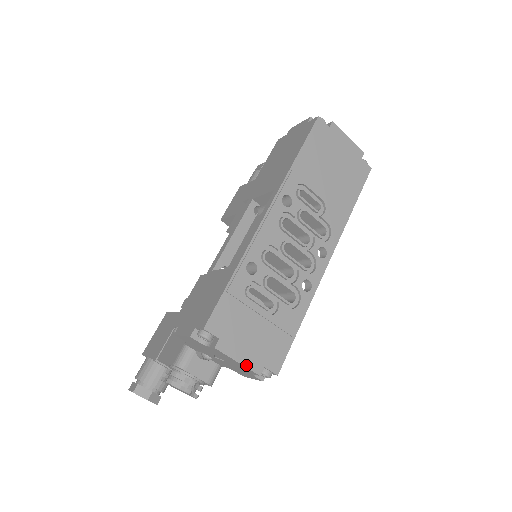
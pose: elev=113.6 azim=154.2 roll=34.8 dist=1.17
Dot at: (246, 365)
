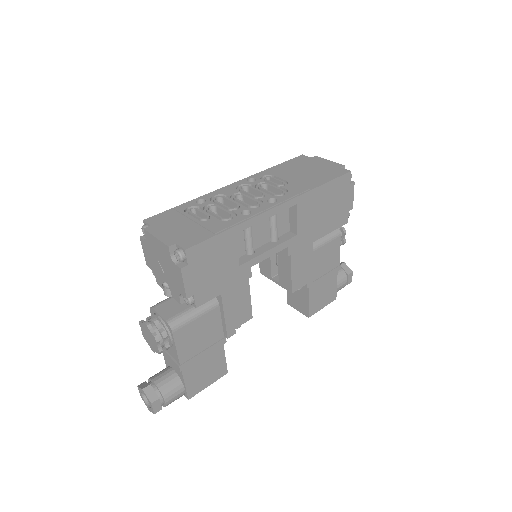
Dot at: (161, 240)
